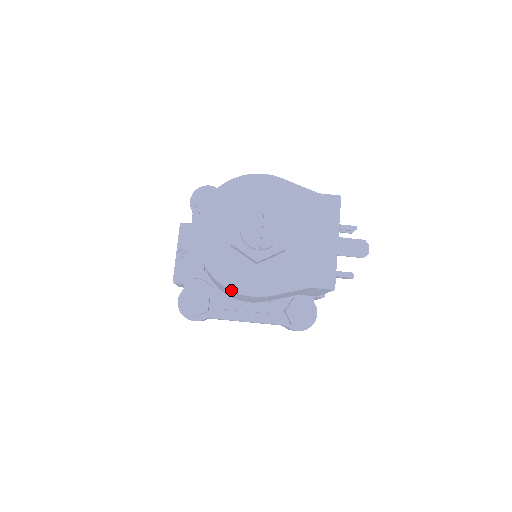
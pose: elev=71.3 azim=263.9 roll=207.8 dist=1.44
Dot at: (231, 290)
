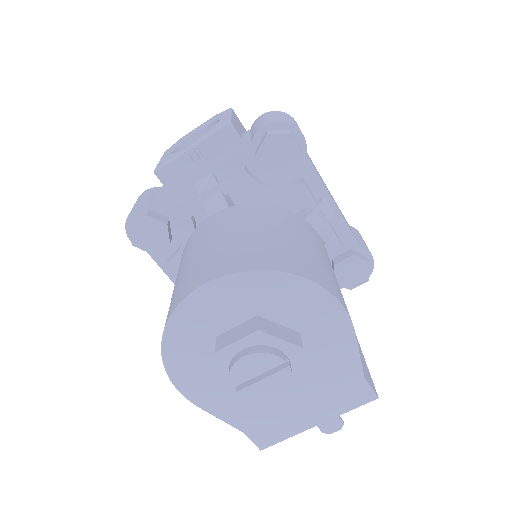
Dot at: (166, 370)
